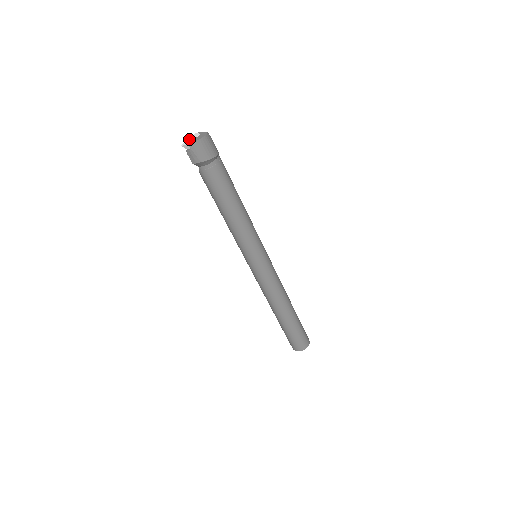
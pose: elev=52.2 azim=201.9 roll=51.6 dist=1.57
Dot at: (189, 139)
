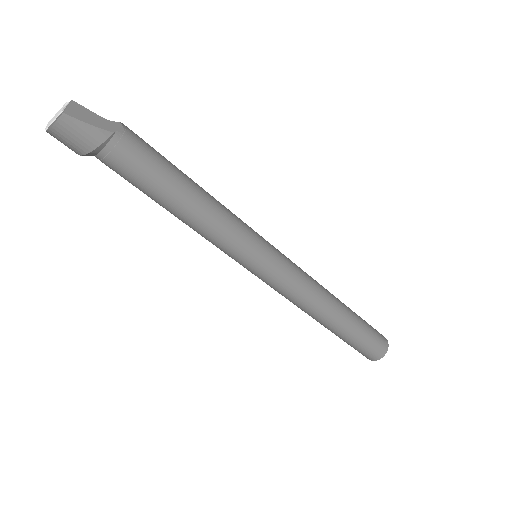
Dot at: occluded
